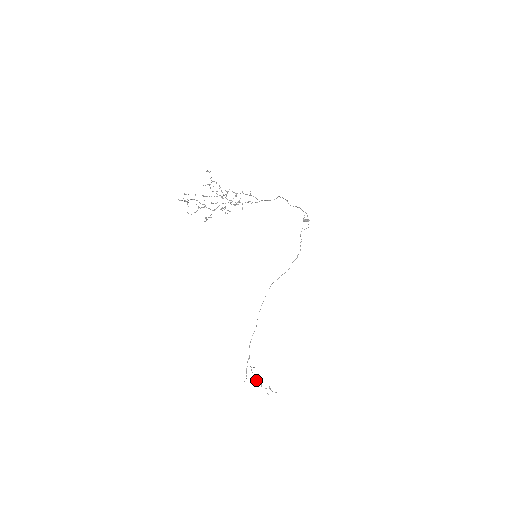
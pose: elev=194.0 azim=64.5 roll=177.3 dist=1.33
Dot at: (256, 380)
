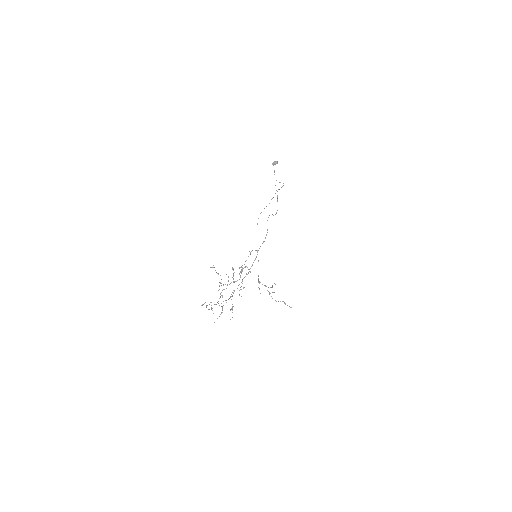
Dot at: (269, 293)
